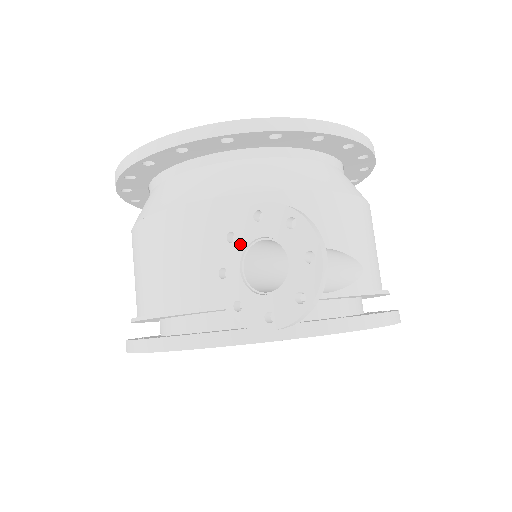
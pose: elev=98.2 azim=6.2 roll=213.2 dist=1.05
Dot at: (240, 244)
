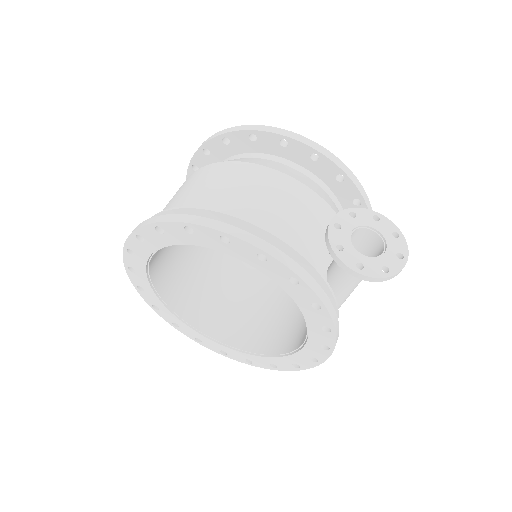
Dot at: (358, 222)
